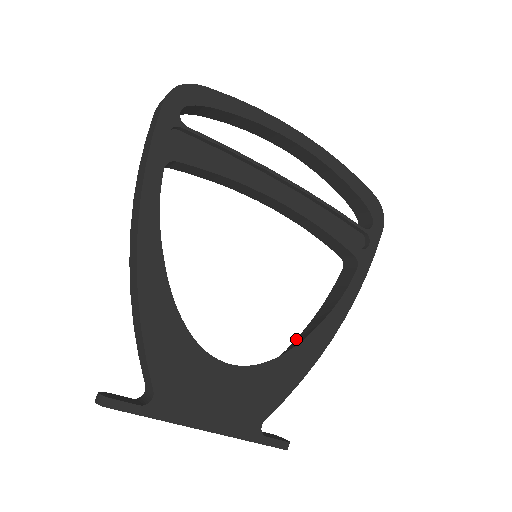
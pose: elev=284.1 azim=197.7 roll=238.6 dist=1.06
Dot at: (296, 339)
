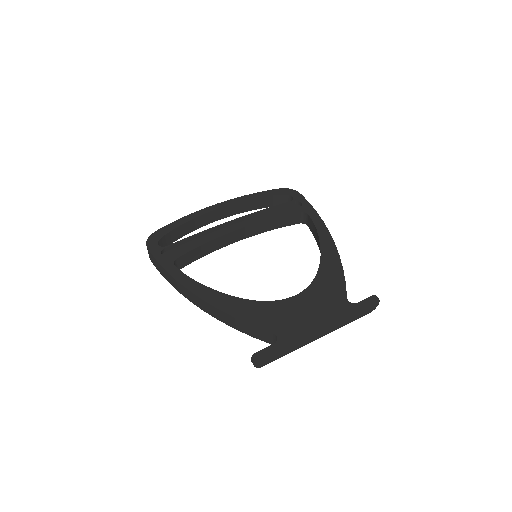
Dot at: occluded
